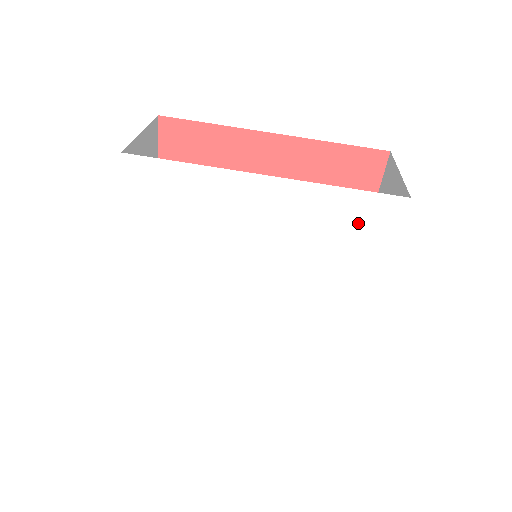
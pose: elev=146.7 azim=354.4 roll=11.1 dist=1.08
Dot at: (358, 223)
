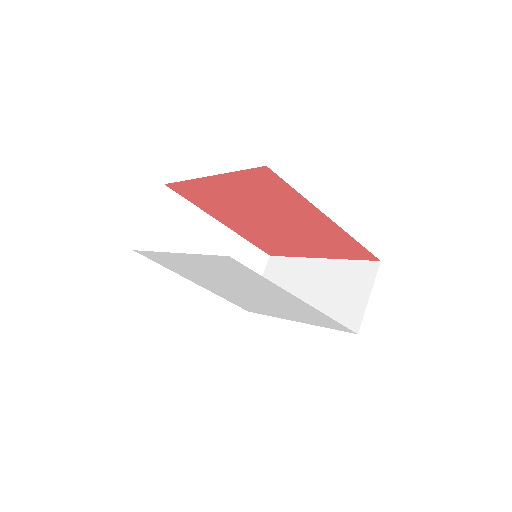
Dot at: (325, 321)
